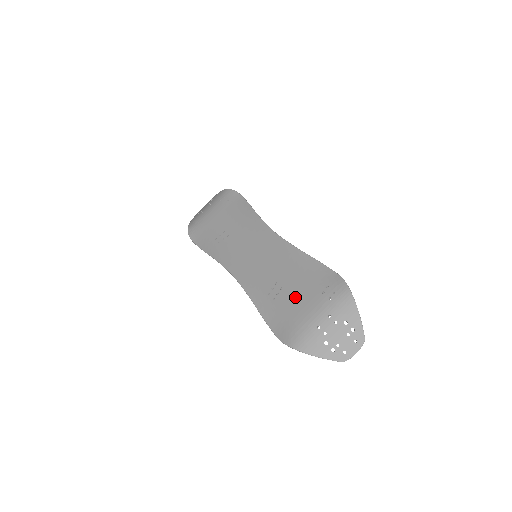
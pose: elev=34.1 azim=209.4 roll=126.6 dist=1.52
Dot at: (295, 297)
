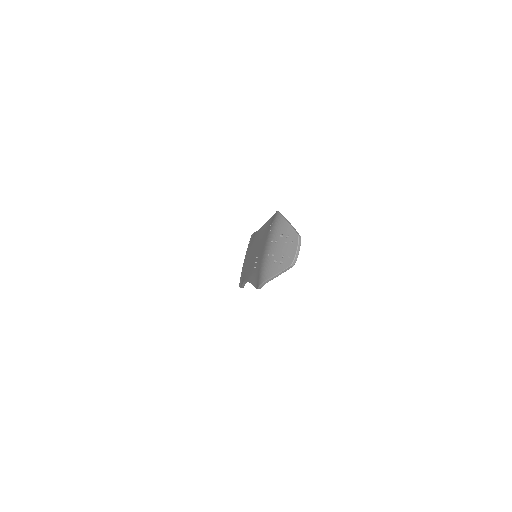
Dot at: (260, 252)
